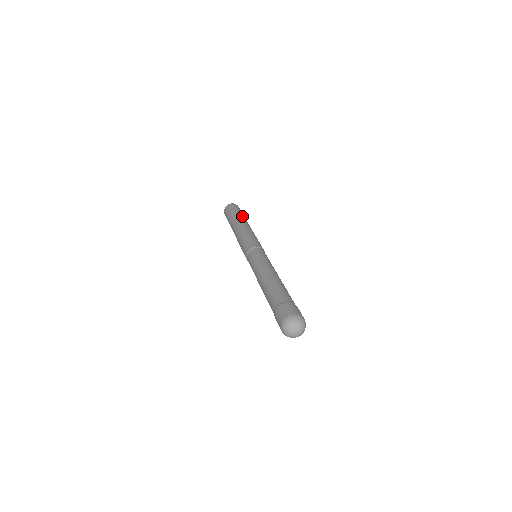
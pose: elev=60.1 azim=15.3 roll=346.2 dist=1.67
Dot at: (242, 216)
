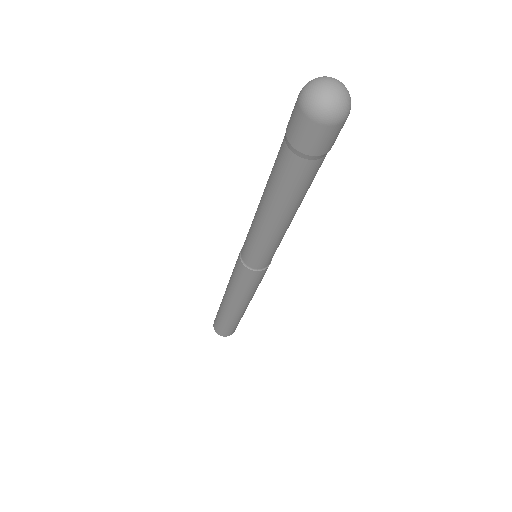
Dot at: occluded
